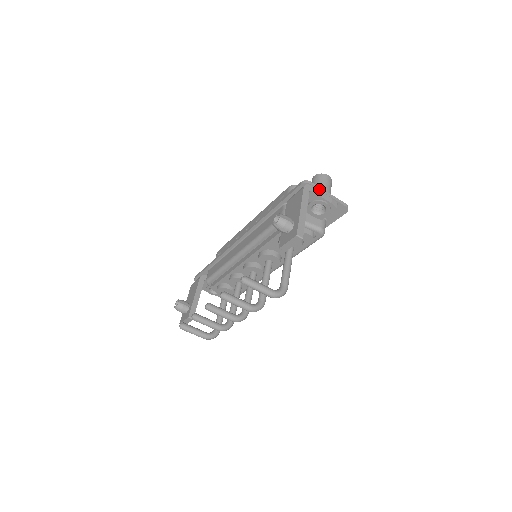
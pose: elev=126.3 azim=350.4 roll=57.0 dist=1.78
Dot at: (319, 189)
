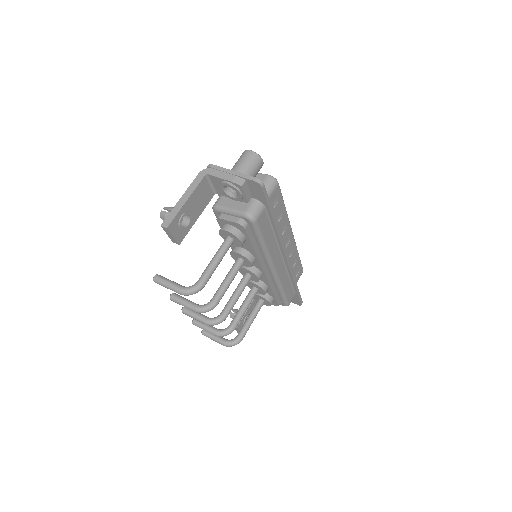
Dot at: (220, 170)
